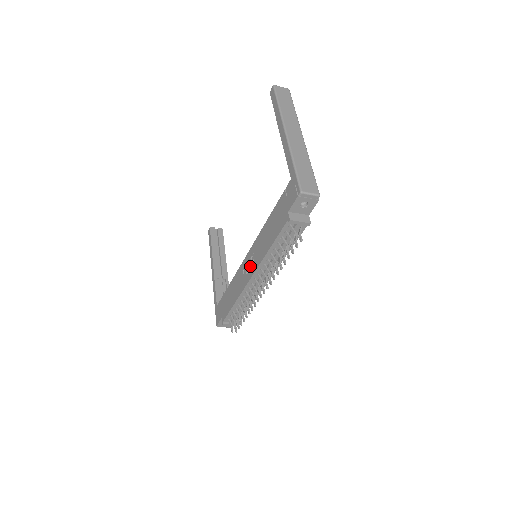
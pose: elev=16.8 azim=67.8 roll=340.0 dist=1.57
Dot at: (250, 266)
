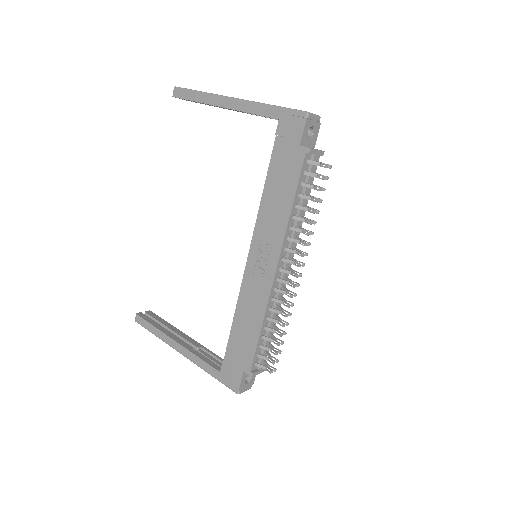
Dot at: (265, 259)
